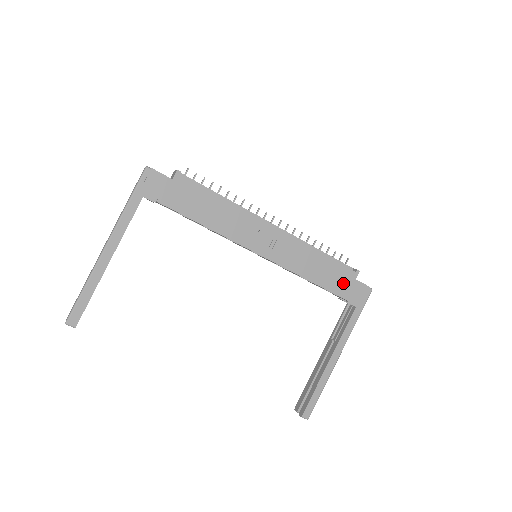
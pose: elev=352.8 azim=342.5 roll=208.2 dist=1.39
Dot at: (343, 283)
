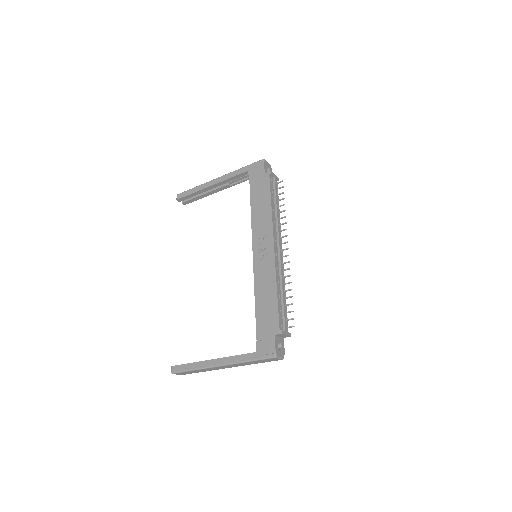
Dot at: (267, 326)
